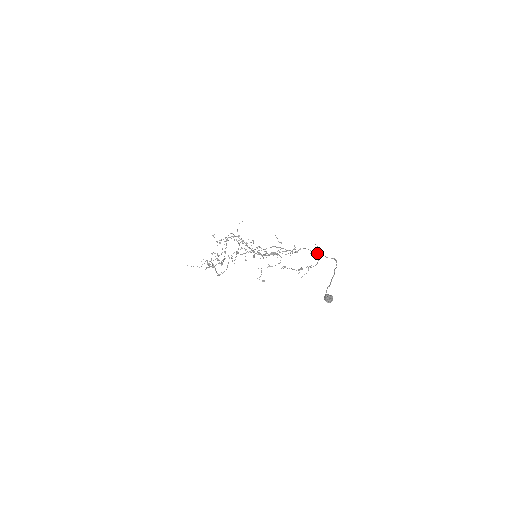
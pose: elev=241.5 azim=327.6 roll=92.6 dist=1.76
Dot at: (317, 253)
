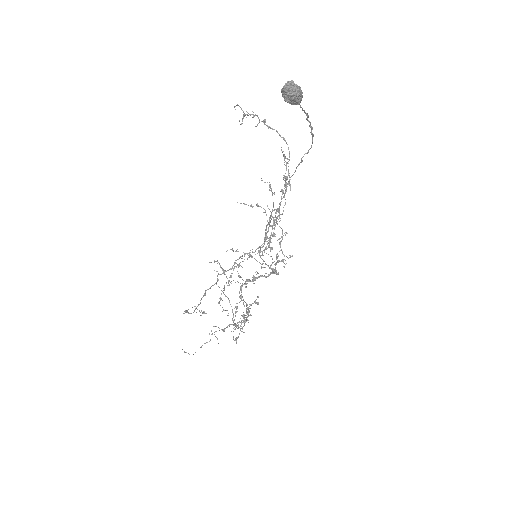
Dot at: occluded
